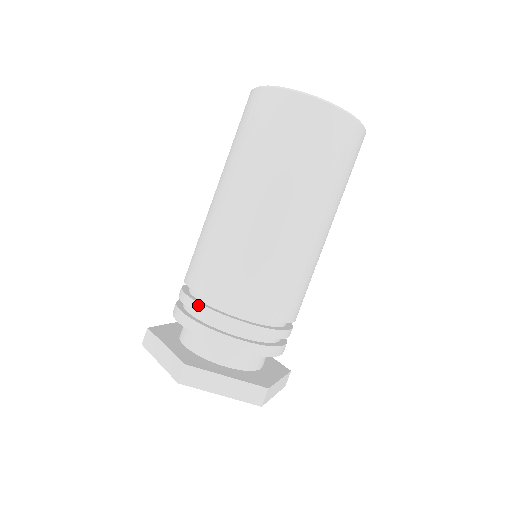
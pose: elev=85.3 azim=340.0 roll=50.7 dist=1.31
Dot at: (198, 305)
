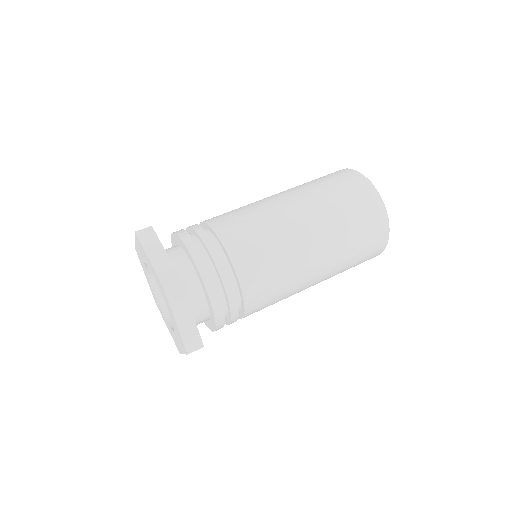
Dot at: occluded
